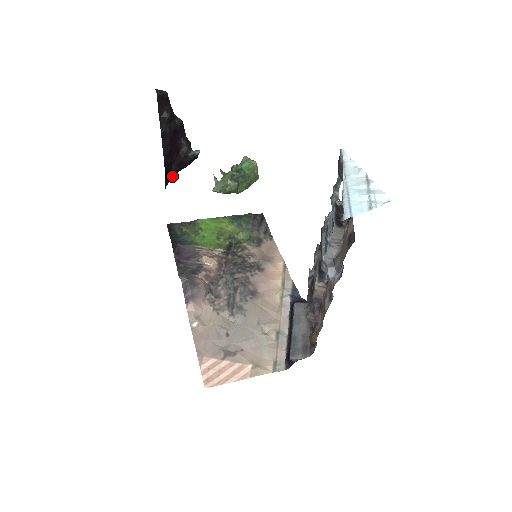
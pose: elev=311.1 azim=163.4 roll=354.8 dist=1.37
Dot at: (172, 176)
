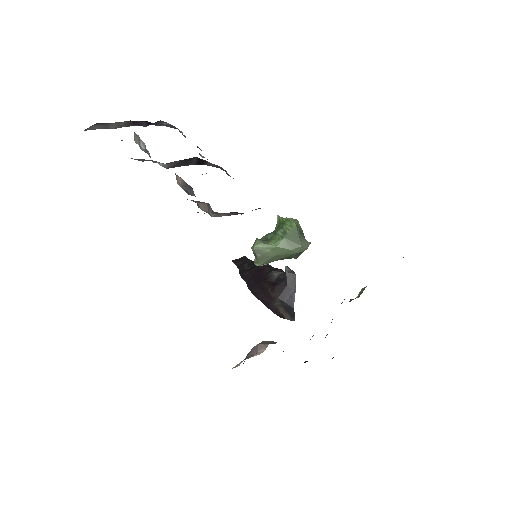
Dot at: (284, 304)
